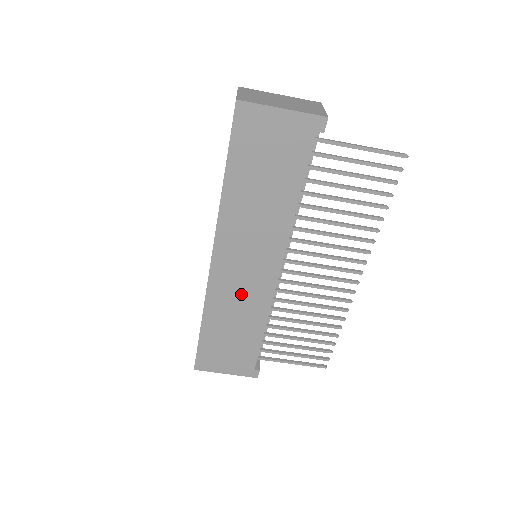
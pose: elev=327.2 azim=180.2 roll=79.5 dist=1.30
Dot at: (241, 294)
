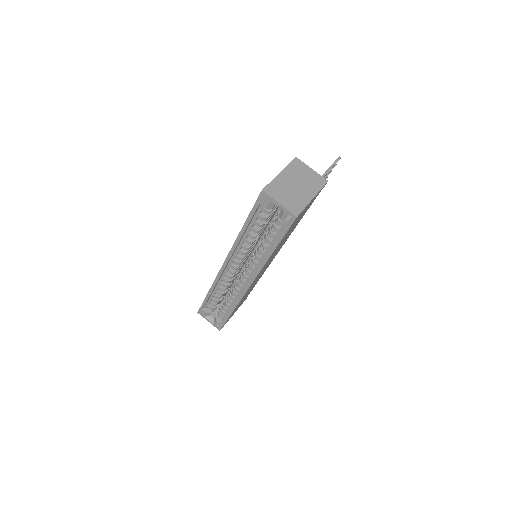
Dot at: occluded
